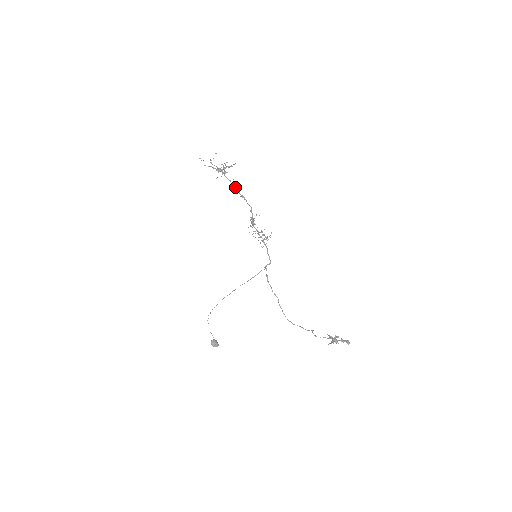
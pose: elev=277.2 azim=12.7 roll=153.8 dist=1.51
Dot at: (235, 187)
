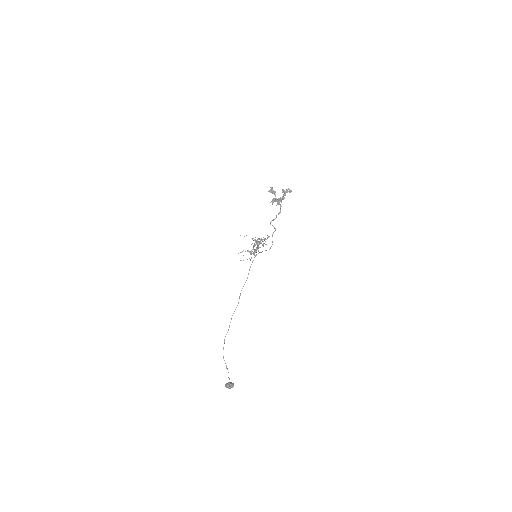
Dot at: occluded
